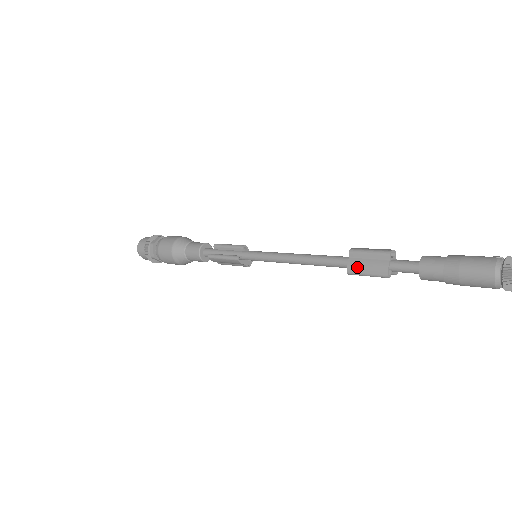
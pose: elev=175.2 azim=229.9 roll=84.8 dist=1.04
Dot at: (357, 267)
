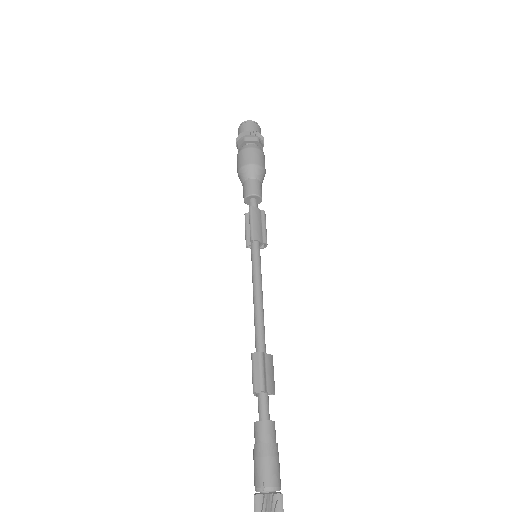
Dot at: occluded
